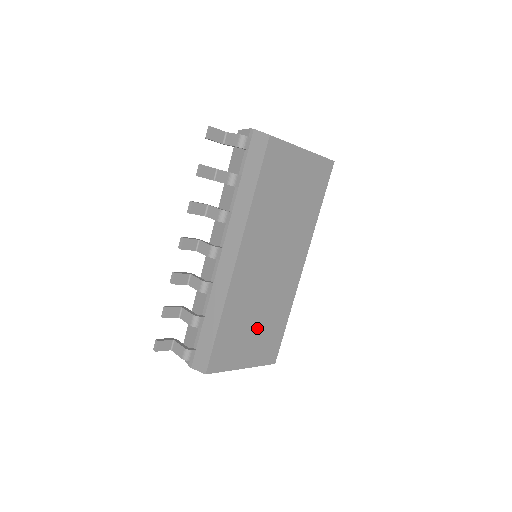
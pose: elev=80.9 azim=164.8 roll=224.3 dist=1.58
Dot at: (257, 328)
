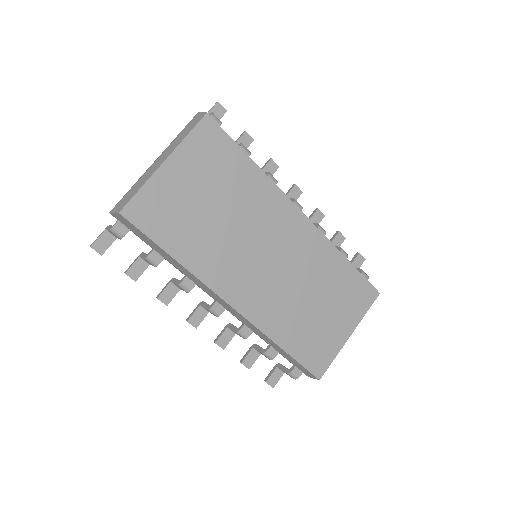
Dot at: (323, 304)
